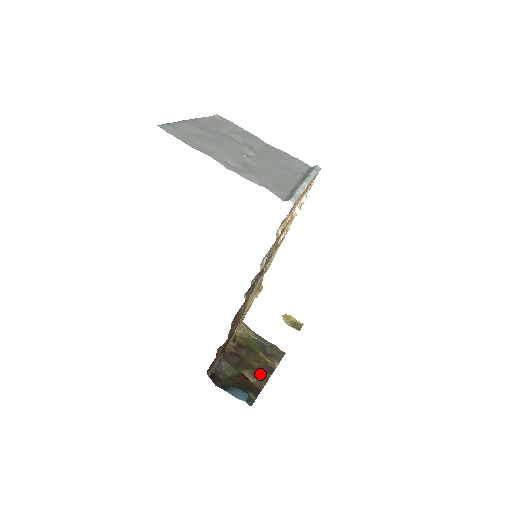
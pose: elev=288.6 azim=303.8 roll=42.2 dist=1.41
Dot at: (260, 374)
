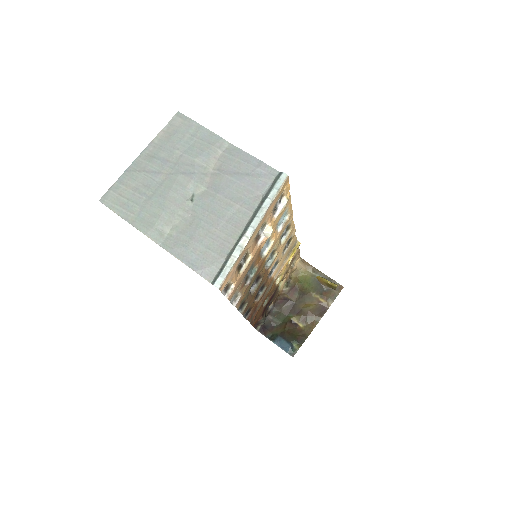
Dot at: (310, 318)
